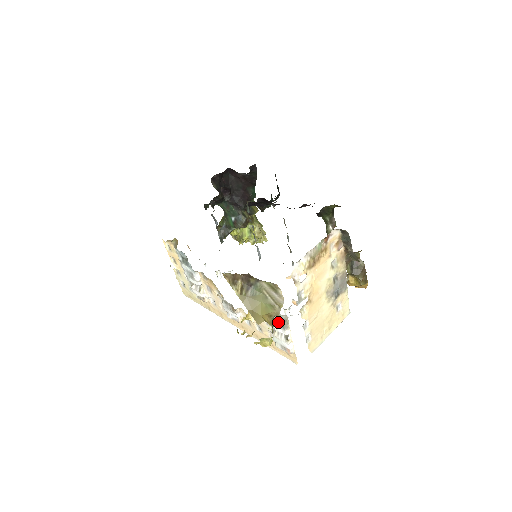
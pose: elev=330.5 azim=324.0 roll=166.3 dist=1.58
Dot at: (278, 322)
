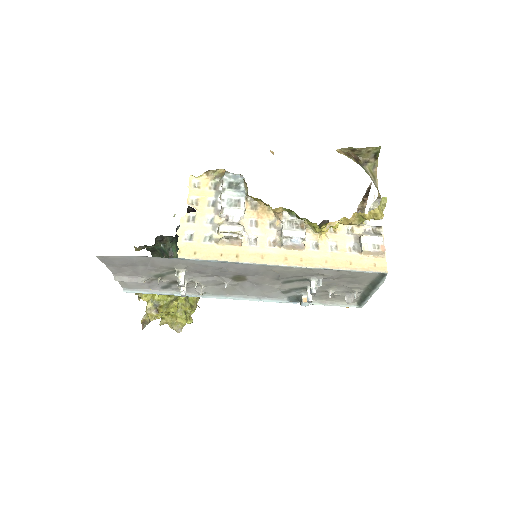
Dot at: occluded
